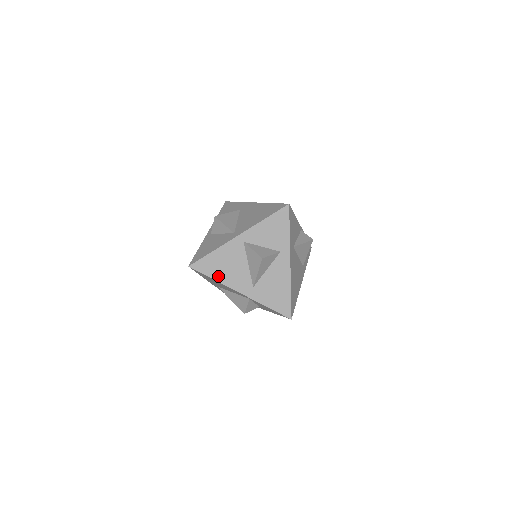
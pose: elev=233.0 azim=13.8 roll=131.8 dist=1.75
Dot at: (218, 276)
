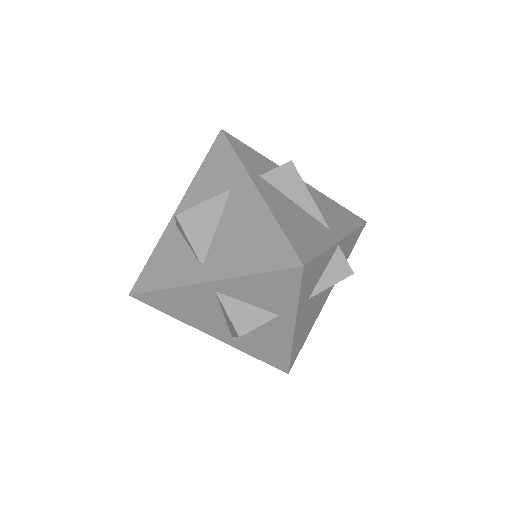
Dot at: (176, 314)
